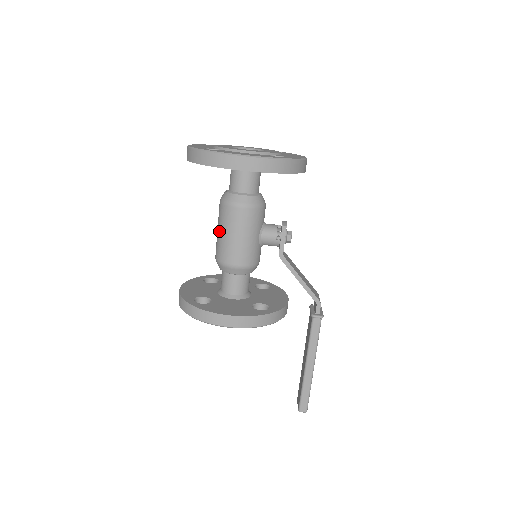
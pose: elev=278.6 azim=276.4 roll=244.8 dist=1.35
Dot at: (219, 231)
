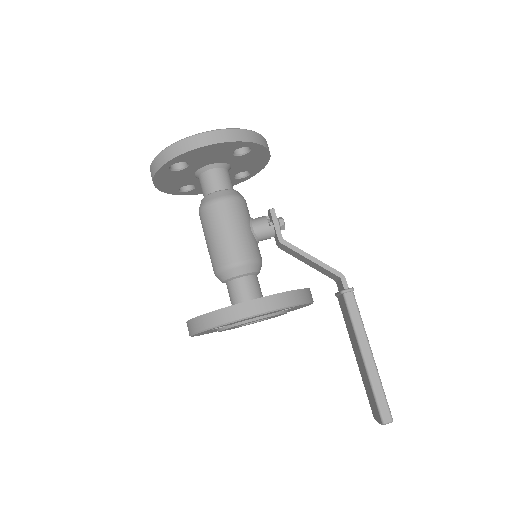
Dot at: (208, 238)
